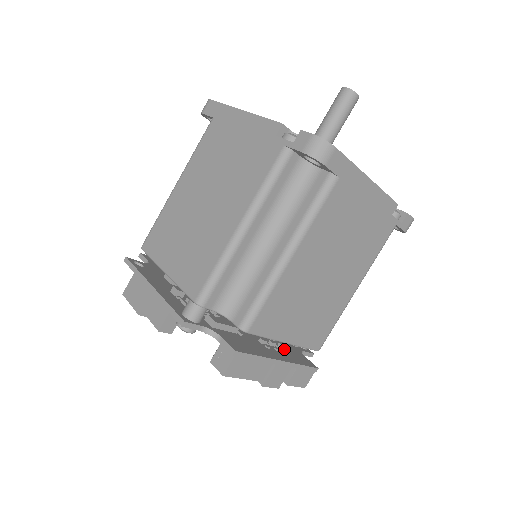
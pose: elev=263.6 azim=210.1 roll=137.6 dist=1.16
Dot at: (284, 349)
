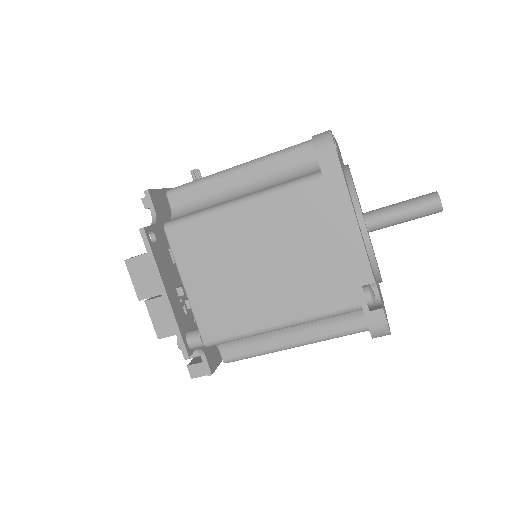
Dot at: occluded
